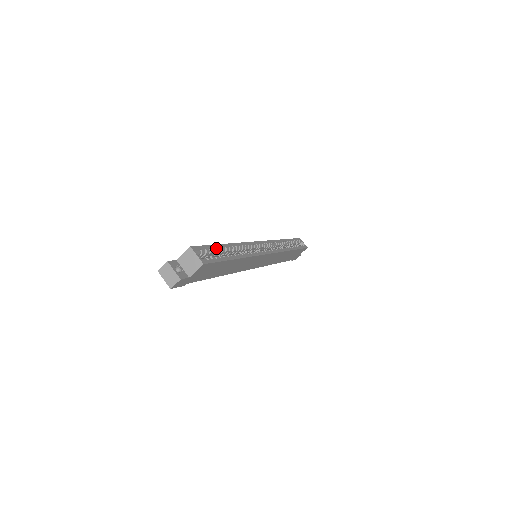
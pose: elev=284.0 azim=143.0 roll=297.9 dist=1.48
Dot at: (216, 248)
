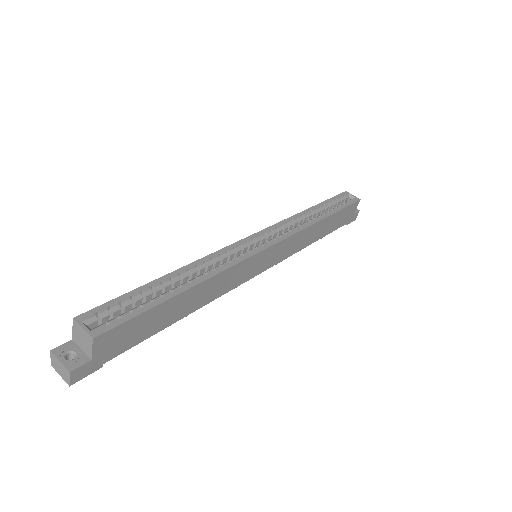
Dot at: (137, 294)
